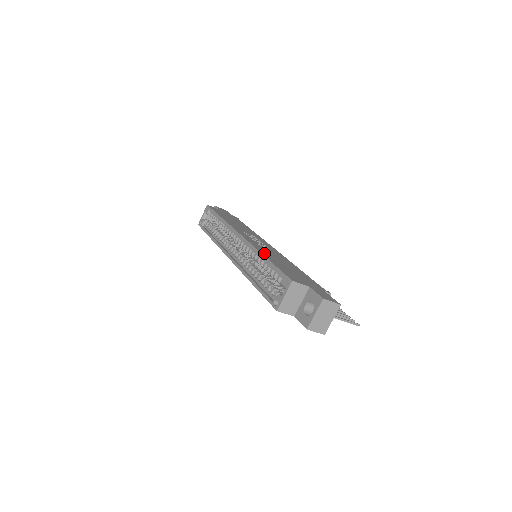
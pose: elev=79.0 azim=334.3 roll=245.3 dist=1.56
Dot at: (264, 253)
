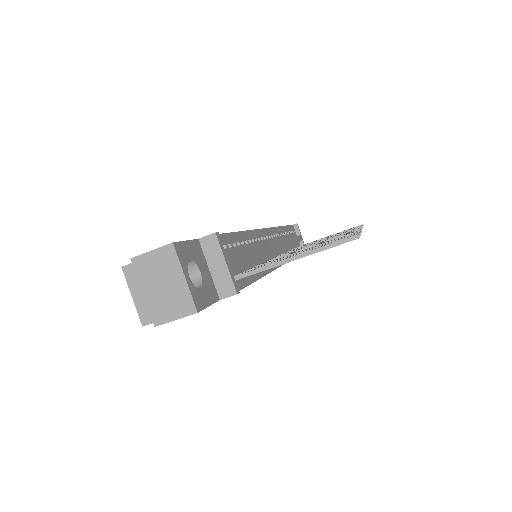
Dot at: occluded
